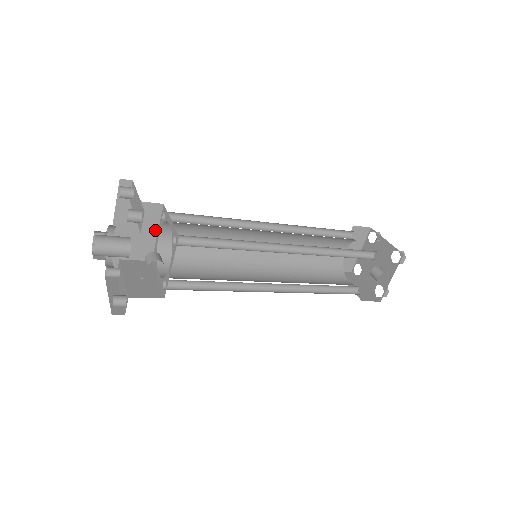
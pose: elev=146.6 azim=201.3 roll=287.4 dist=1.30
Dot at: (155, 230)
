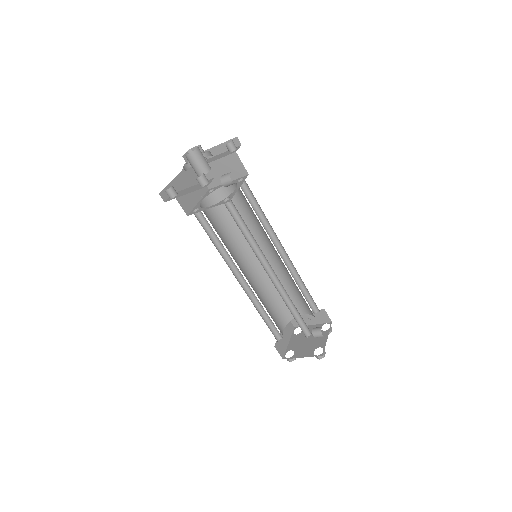
Dot at: (198, 199)
